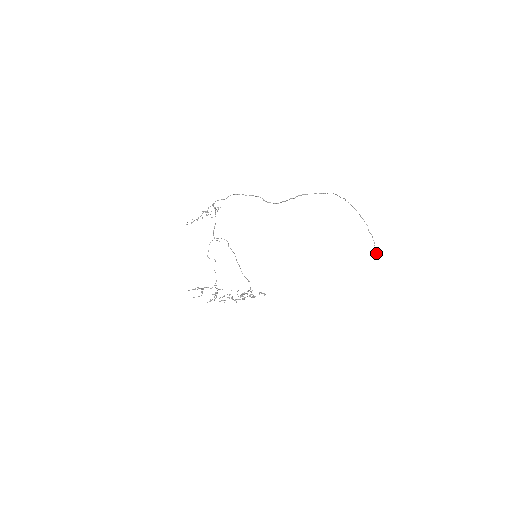
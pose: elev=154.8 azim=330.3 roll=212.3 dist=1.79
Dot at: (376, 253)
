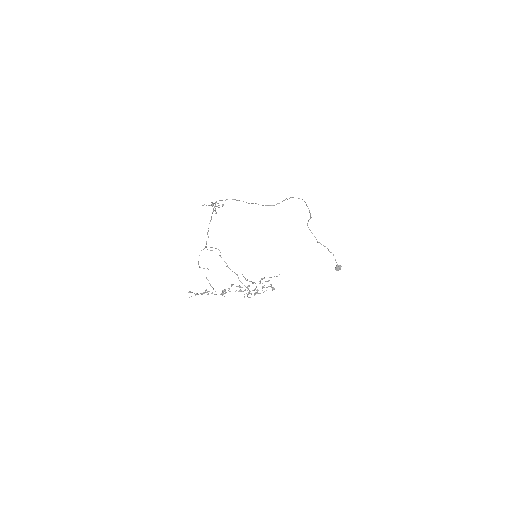
Dot at: (339, 268)
